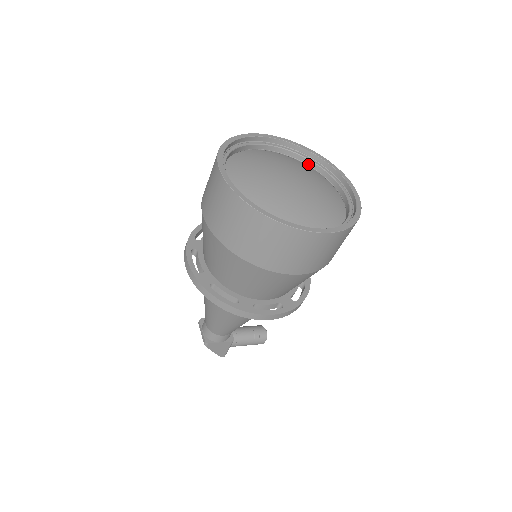
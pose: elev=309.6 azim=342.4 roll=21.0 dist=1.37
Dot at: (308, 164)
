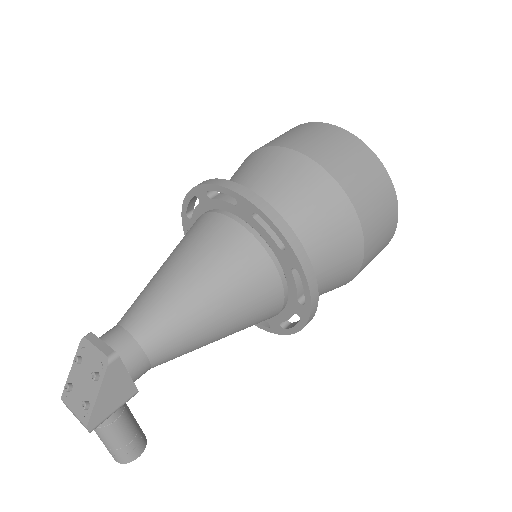
Dot at: occluded
